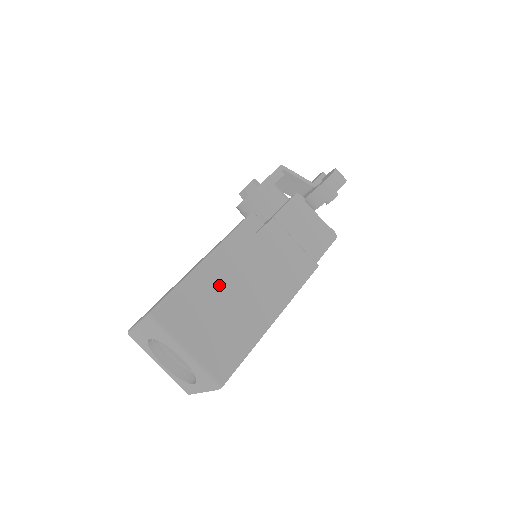
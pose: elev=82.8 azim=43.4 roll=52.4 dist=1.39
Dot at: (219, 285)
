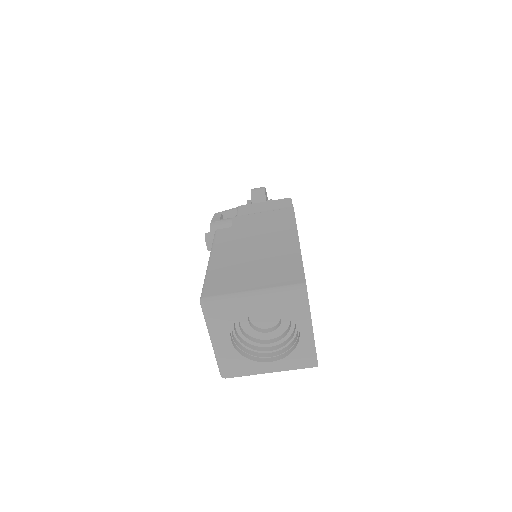
Dot at: (235, 257)
